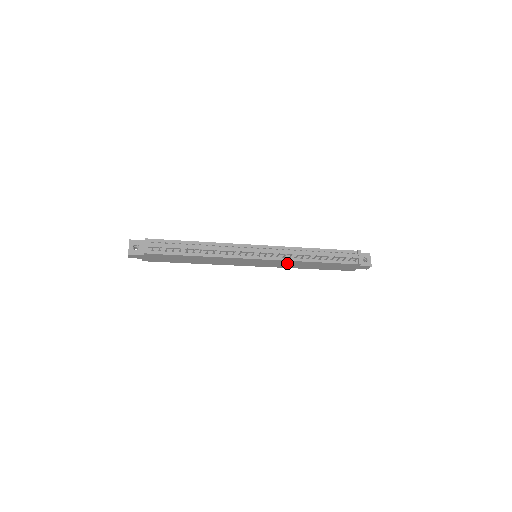
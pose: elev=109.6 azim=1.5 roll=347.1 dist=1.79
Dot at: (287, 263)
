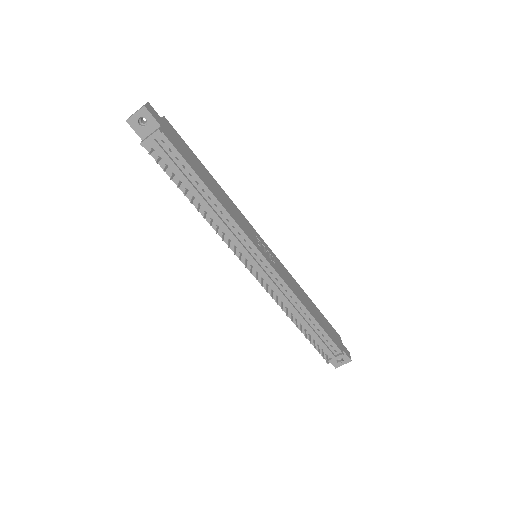
Dot at: occluded
